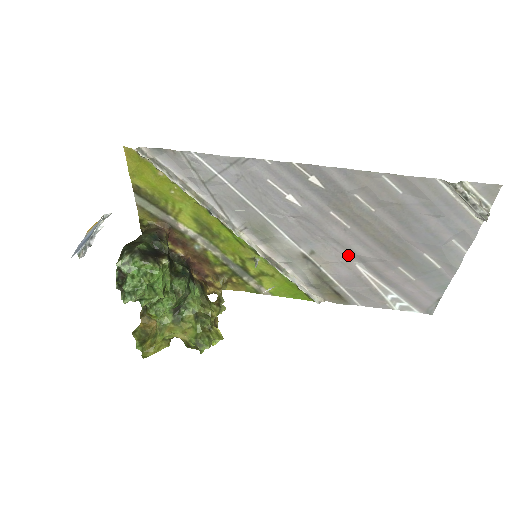
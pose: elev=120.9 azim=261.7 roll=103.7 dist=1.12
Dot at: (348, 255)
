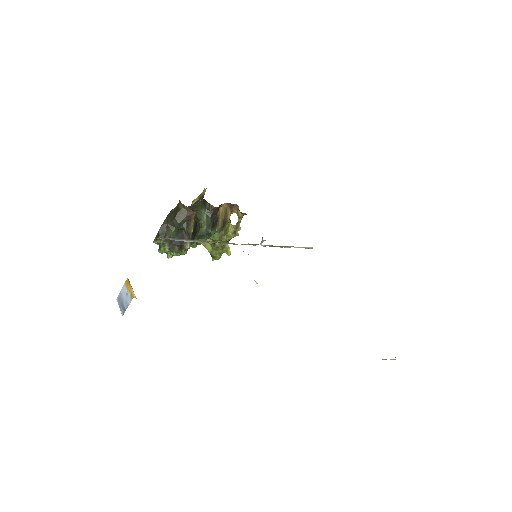
Dot at: occluded
